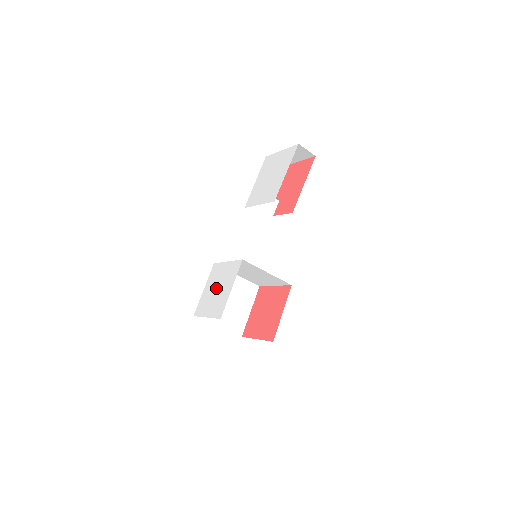
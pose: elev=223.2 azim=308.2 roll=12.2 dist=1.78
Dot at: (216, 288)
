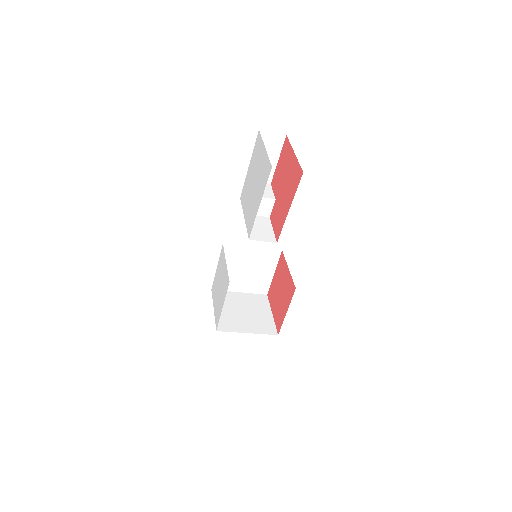
Dot at: (219, 284)
